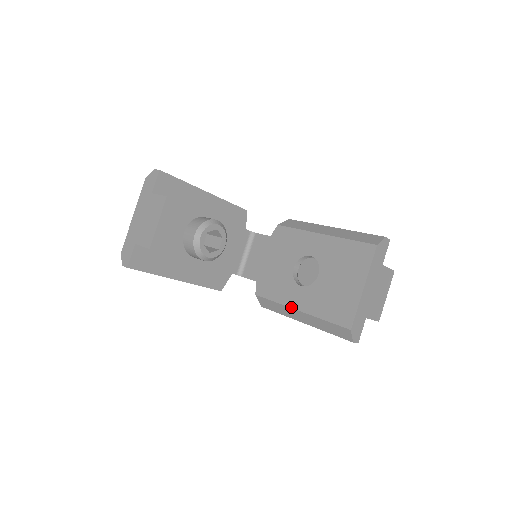
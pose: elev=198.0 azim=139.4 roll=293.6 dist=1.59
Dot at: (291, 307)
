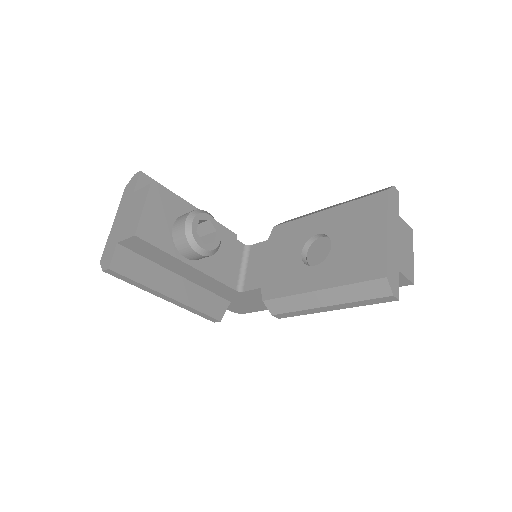
Dot at: (308, 291)
